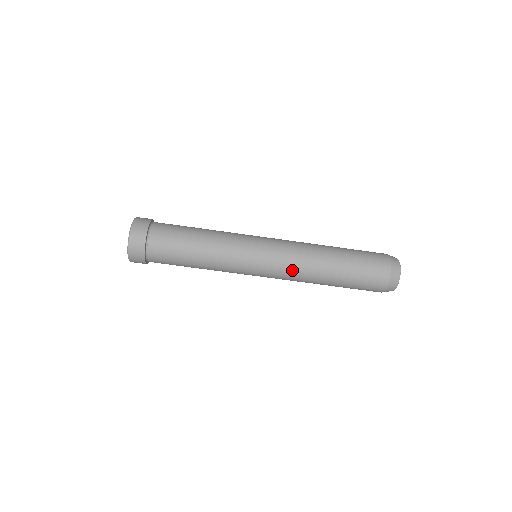
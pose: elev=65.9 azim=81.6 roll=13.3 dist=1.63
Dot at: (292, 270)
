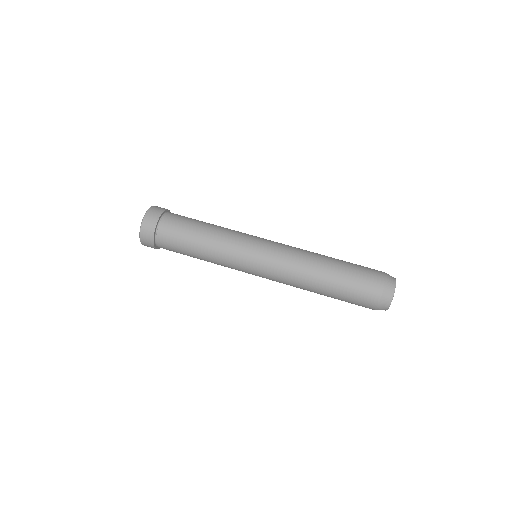
Dot at: (291, 253)
